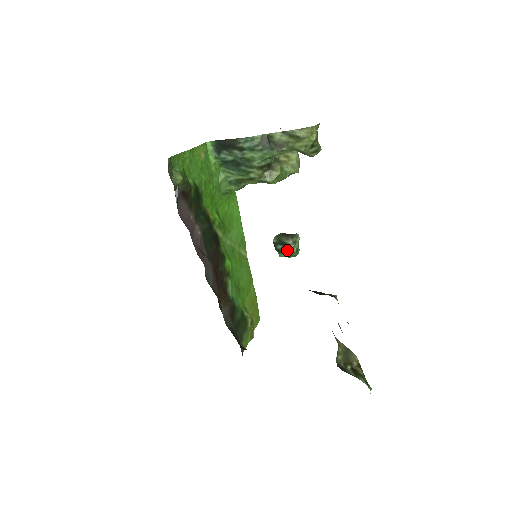
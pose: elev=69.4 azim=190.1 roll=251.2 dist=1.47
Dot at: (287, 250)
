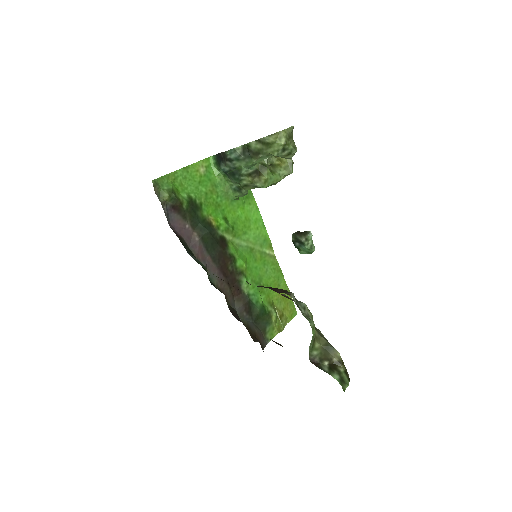
Dot at: (303, 247)
